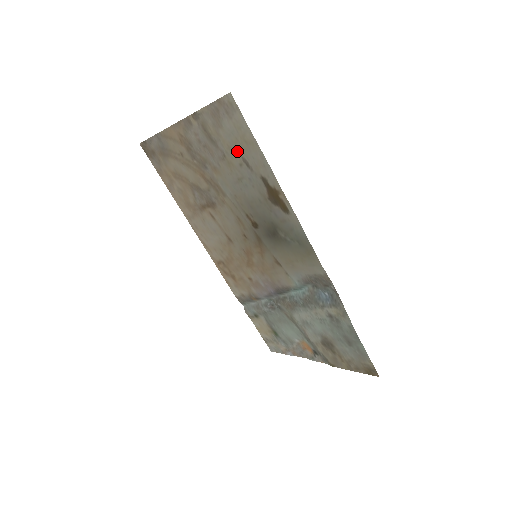
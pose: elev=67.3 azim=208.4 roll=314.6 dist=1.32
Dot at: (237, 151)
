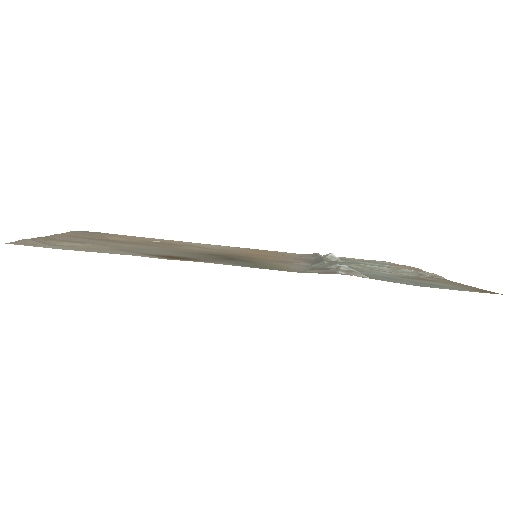
Dot at: (99, 248)
